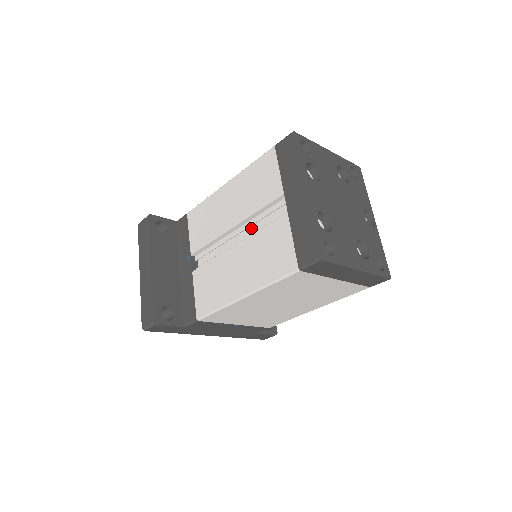
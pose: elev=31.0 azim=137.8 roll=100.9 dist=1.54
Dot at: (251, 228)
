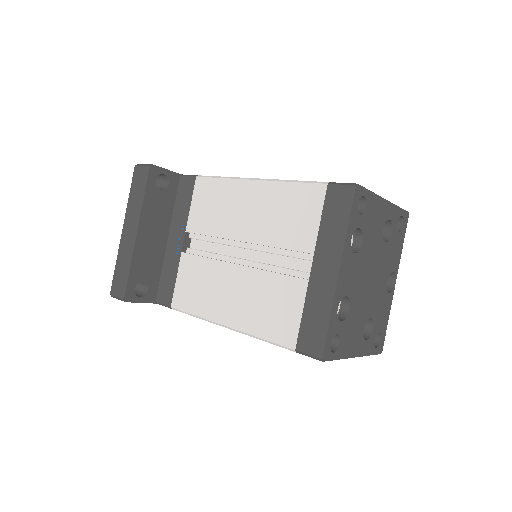
Dot at: (262, 253)
